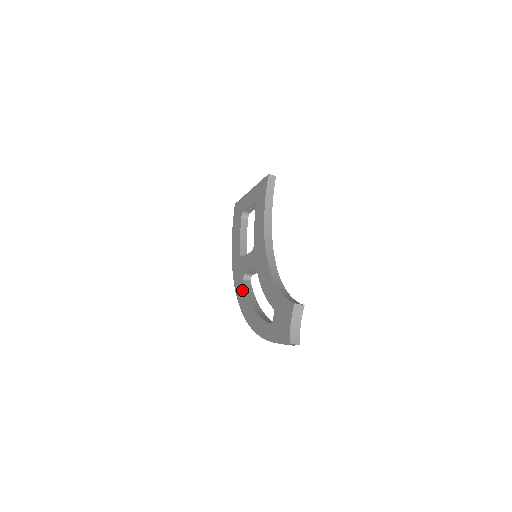
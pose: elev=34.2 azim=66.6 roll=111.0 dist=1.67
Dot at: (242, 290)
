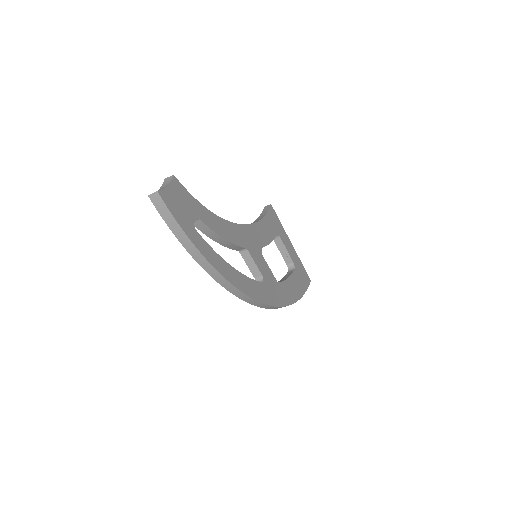
Dot at: occluded
